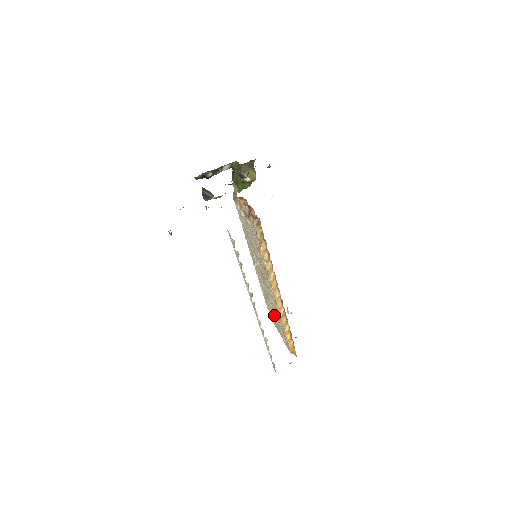
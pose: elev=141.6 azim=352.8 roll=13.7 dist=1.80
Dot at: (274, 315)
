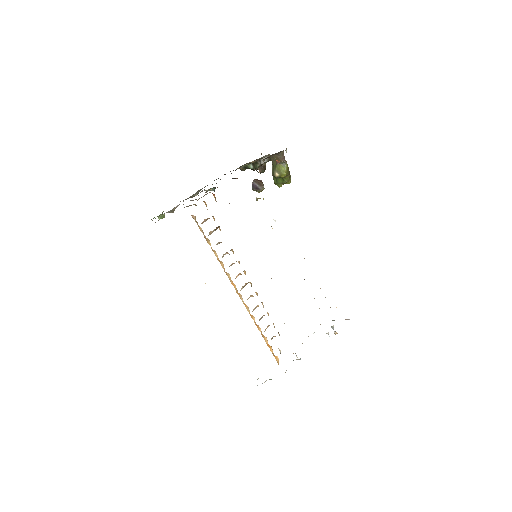
Dot at: occluded
